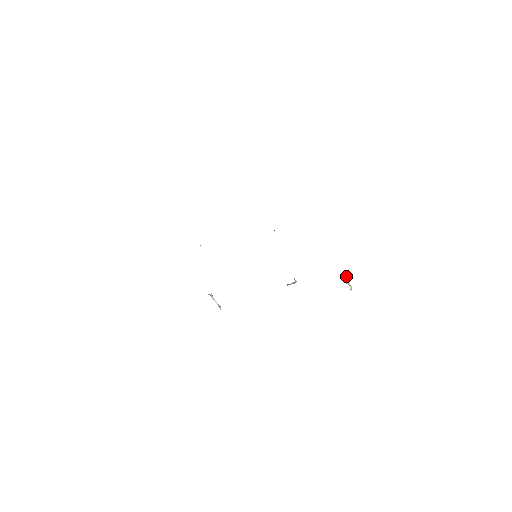
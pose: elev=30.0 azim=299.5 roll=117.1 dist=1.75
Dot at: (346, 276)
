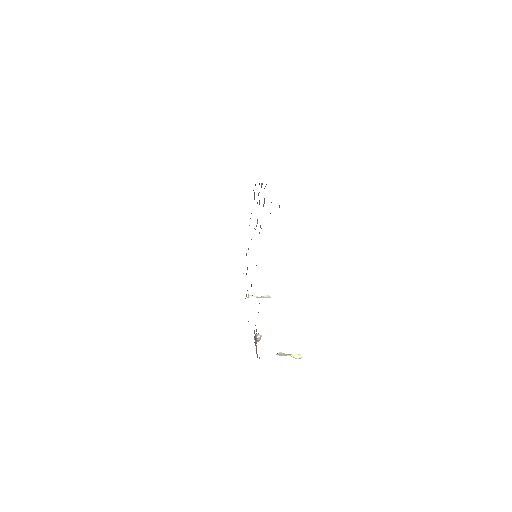
Dot at: (279, 355)
